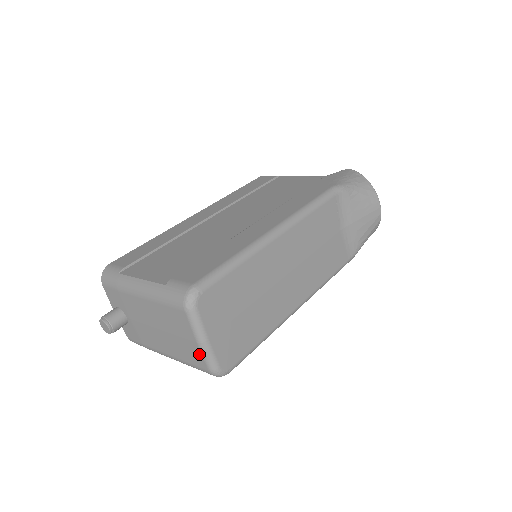
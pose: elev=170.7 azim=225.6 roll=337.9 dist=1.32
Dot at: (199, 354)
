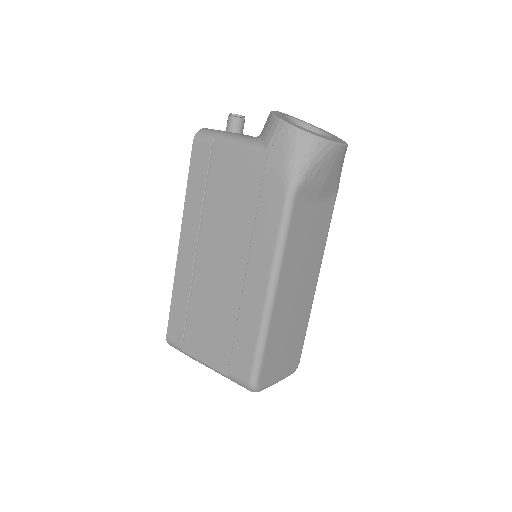
Dot at: occluded
